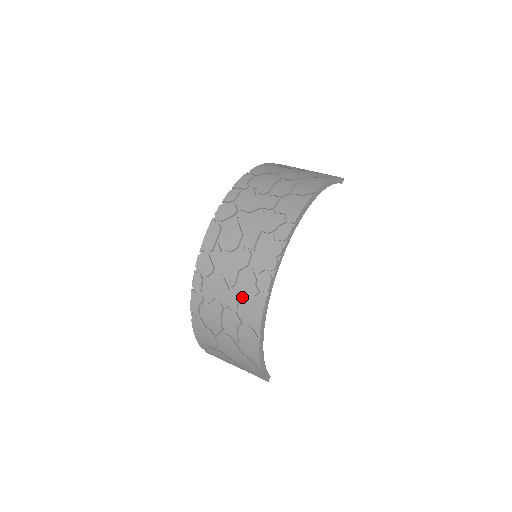
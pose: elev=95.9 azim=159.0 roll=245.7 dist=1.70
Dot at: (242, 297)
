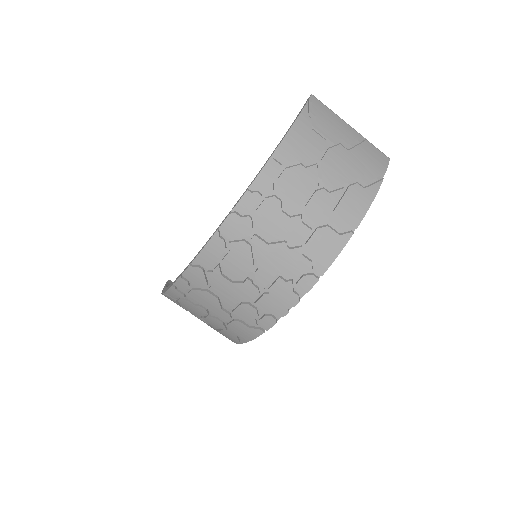
Dot at: (235, 317)
